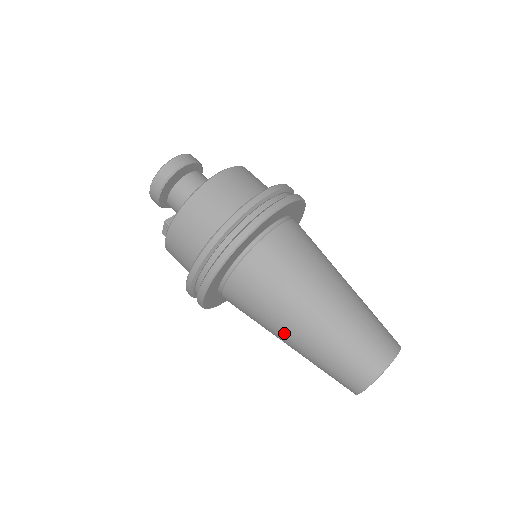
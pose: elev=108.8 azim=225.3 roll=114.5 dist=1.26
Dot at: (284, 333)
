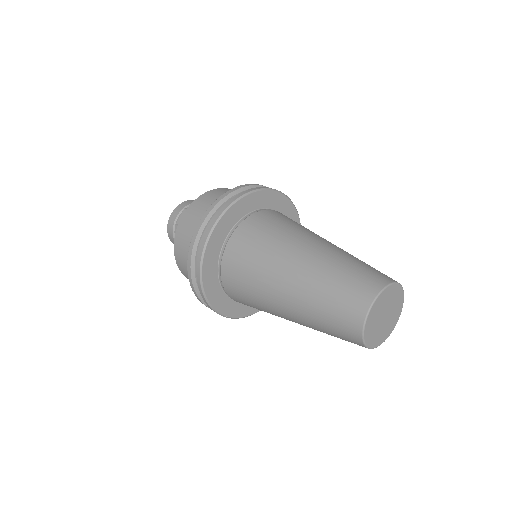
Dot at: (286, 265)
